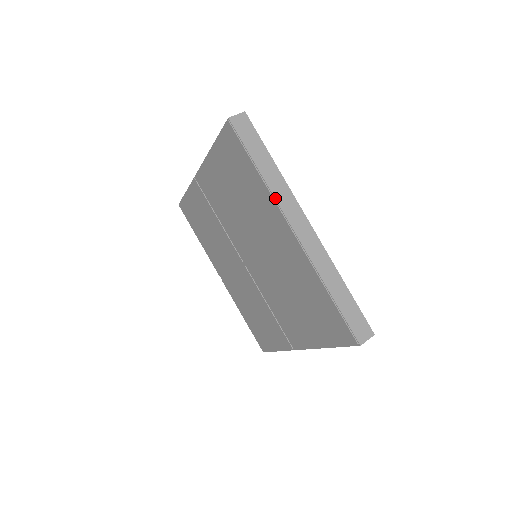
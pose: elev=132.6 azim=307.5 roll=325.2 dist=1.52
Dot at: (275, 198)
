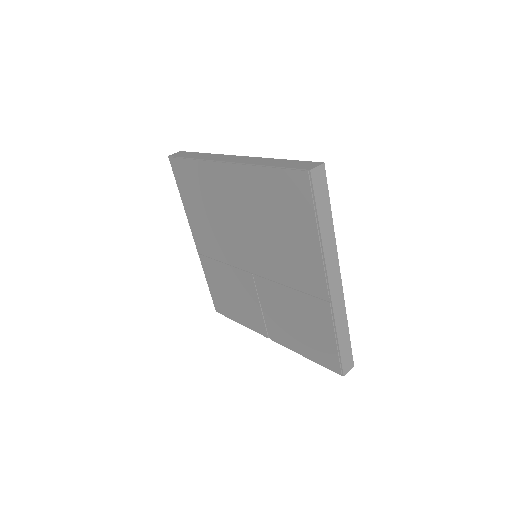
Dot at: (207, 160)
